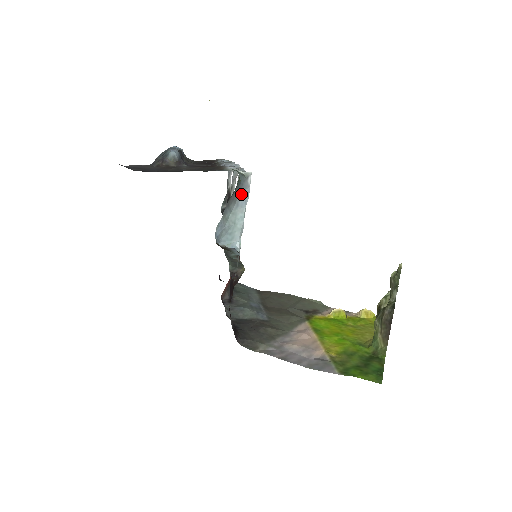
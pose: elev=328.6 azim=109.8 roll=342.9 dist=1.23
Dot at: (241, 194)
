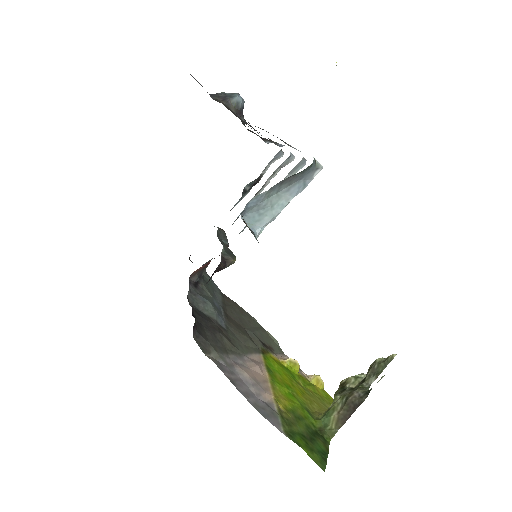
Dot at: (300, 181)
